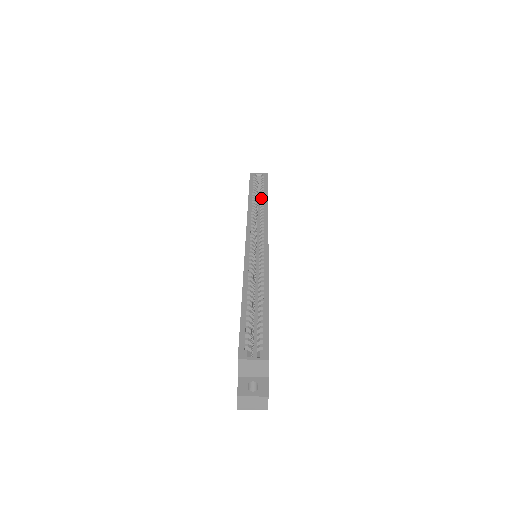
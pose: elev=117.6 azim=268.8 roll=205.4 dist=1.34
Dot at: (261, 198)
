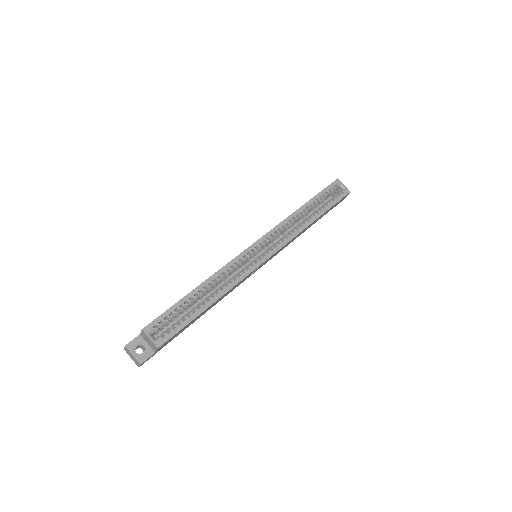
Dot at: (314, 212)
